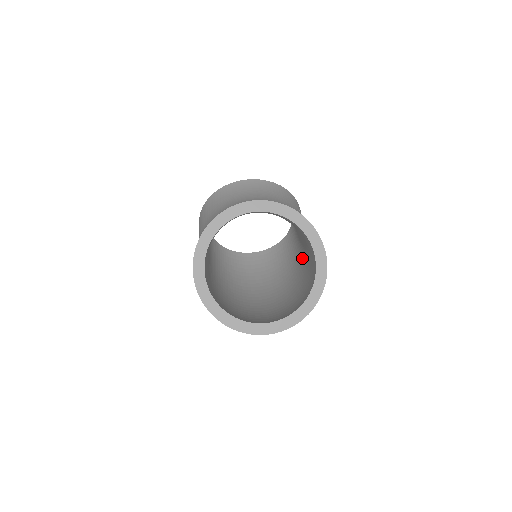
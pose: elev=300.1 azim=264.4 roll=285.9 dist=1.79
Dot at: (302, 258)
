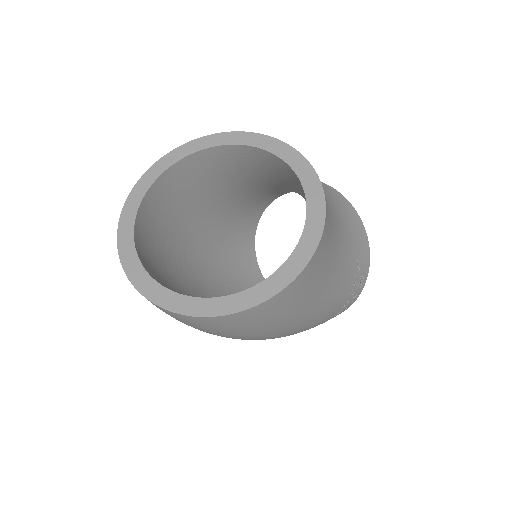
Dot at: occluded
